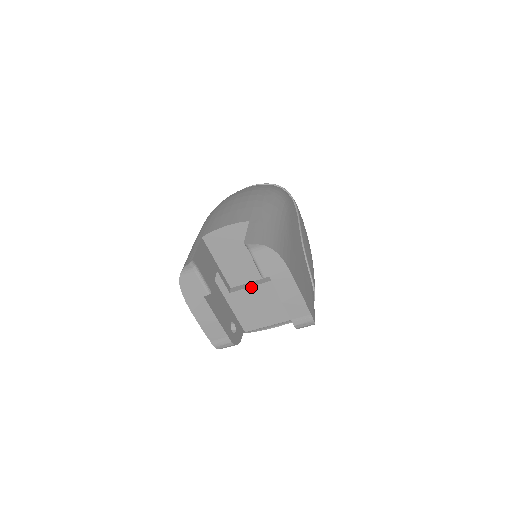
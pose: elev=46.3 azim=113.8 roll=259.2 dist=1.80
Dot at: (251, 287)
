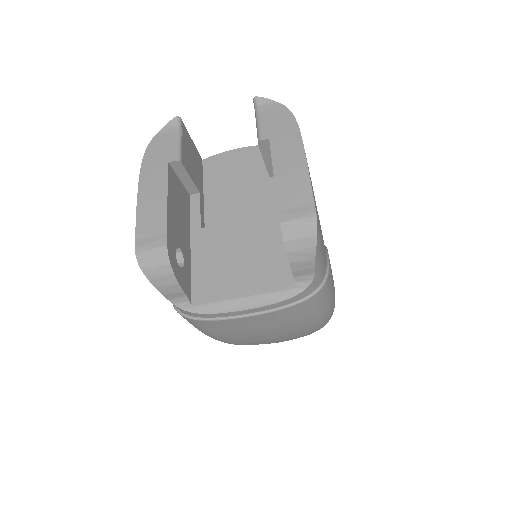
Dot at: (235, 222)
